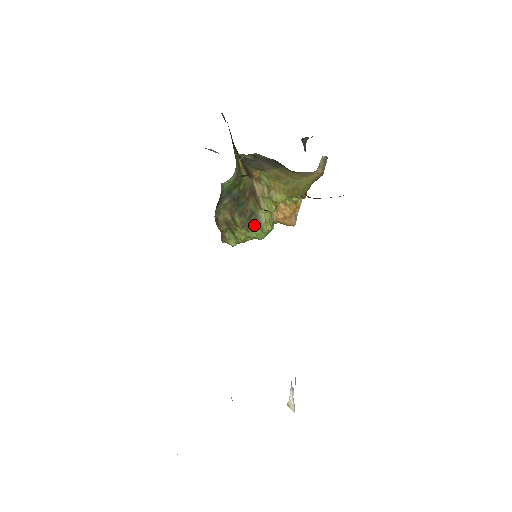
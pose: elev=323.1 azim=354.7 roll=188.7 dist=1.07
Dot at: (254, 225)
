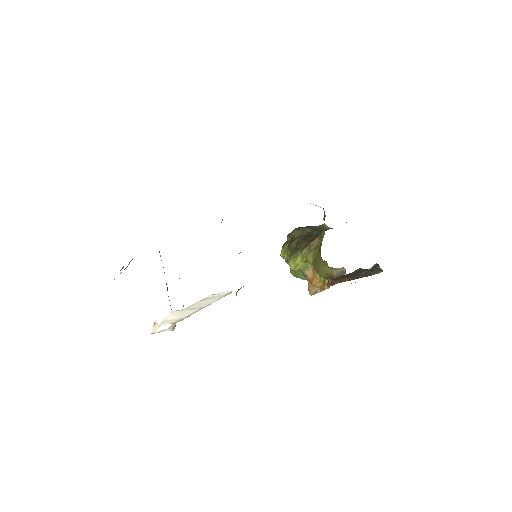
Dot at: occluded
